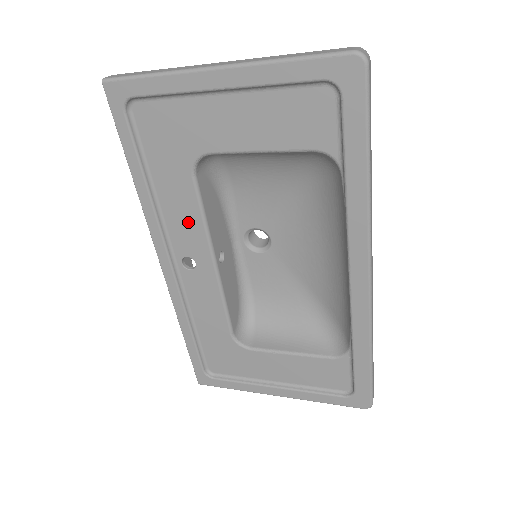
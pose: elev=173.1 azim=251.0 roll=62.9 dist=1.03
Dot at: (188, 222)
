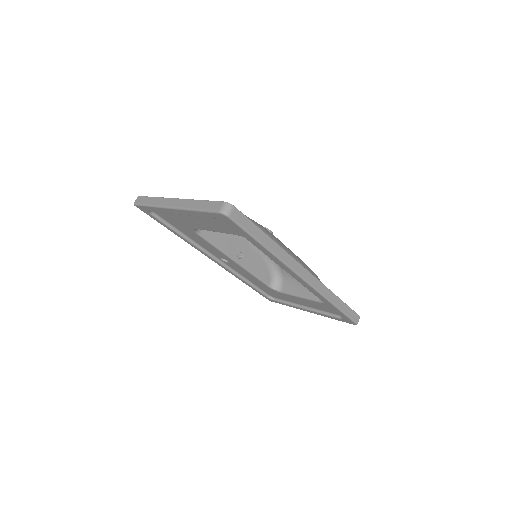
Dot at: (211, 248)
